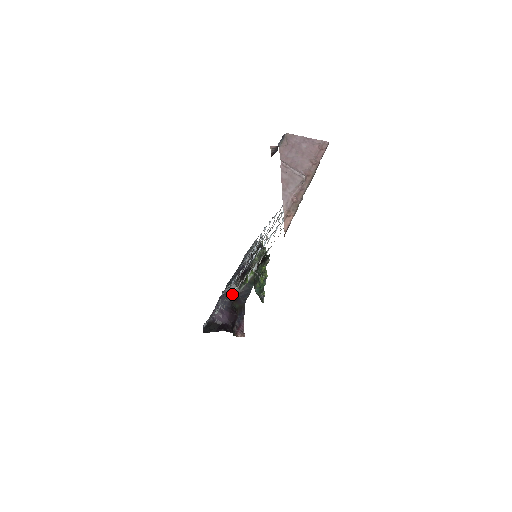
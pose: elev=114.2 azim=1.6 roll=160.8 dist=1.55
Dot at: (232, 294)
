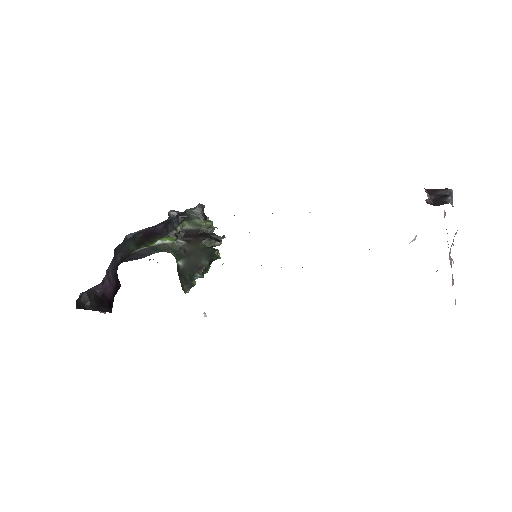
Dot at: (123, 254)
